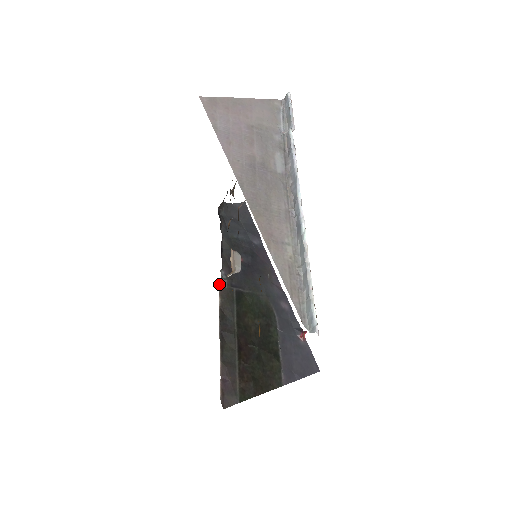
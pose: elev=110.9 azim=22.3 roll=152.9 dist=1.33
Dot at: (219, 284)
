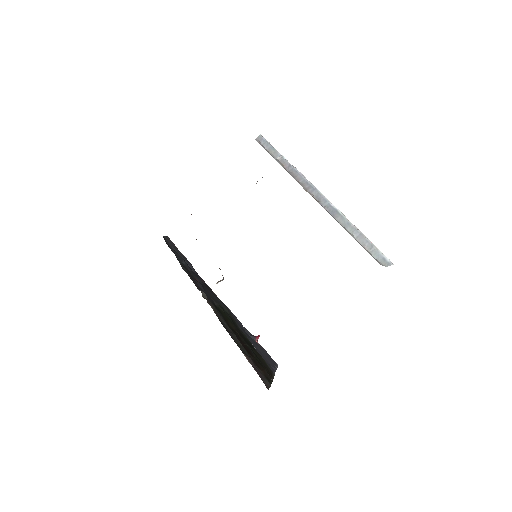
Dot at: (202, 296)
